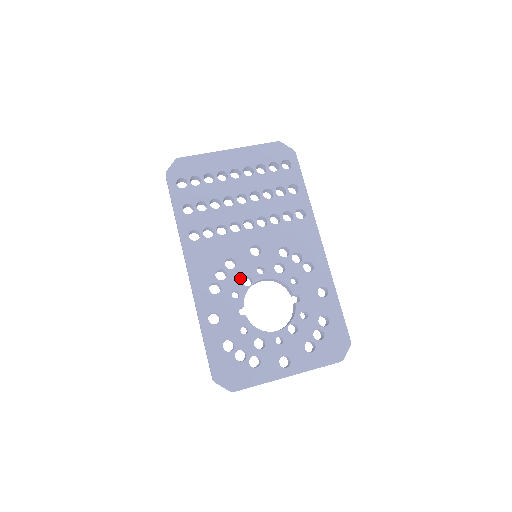
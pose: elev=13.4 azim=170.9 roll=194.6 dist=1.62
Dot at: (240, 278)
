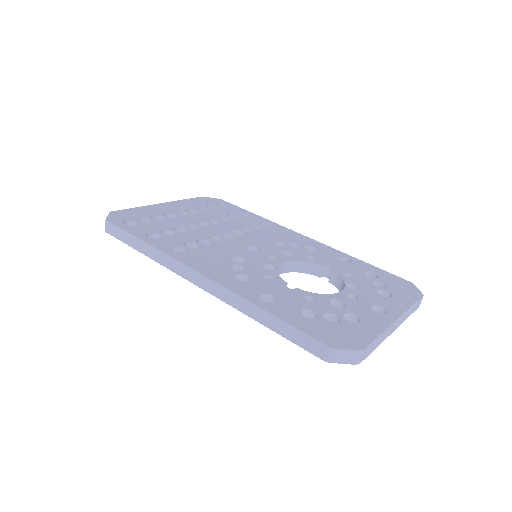
Dot at: (259, 266)
